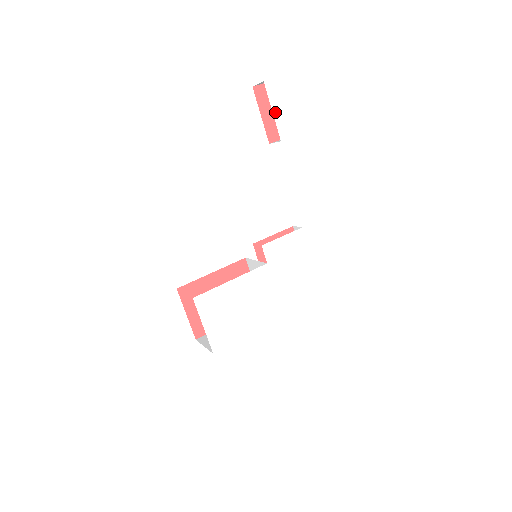
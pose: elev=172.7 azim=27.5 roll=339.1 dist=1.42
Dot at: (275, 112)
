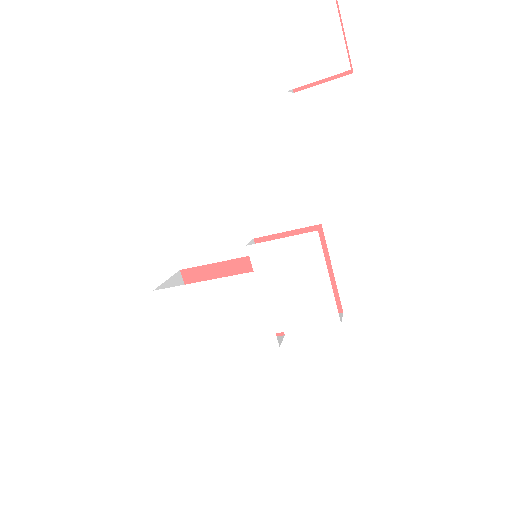
Dot at: (279, 42)
